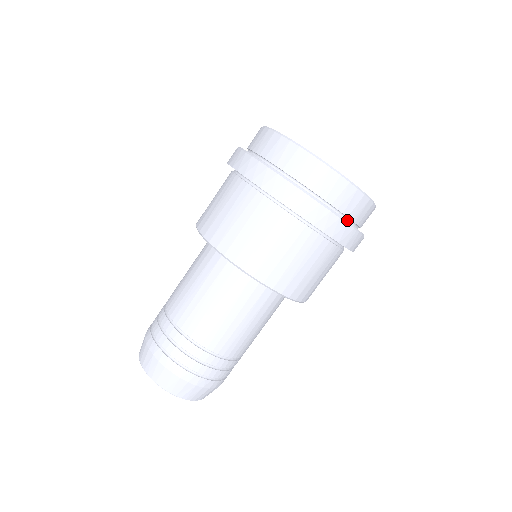
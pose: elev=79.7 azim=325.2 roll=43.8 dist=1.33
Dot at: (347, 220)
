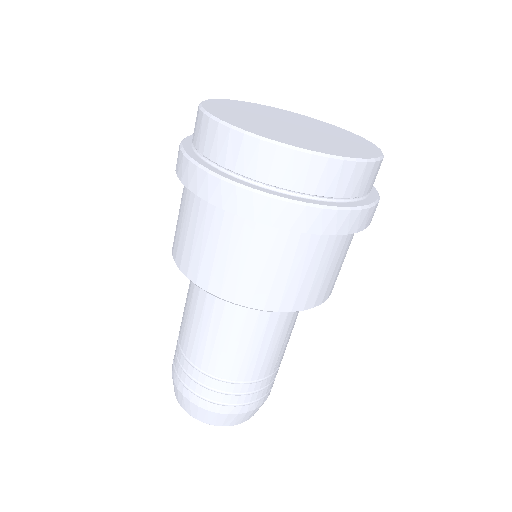
Dot at: occluded
